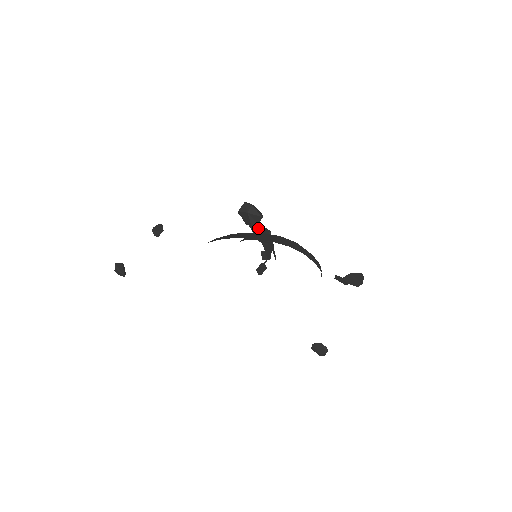
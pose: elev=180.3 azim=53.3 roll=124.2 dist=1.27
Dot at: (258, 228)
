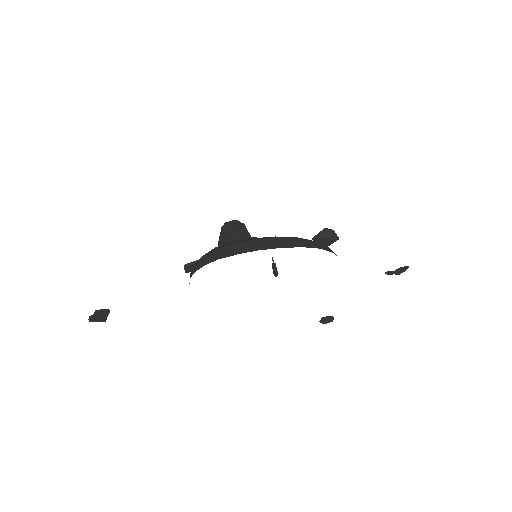
Dot at: (240, 225)
